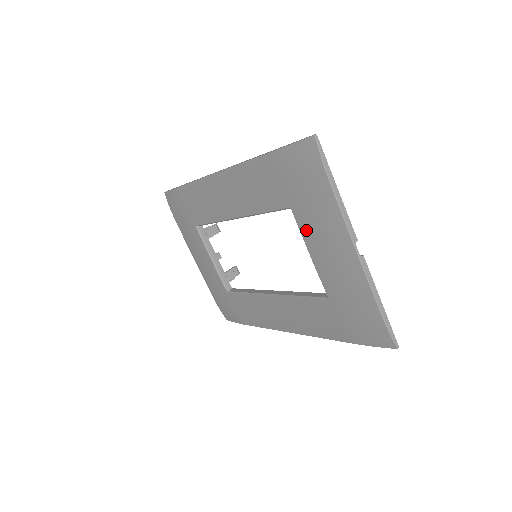
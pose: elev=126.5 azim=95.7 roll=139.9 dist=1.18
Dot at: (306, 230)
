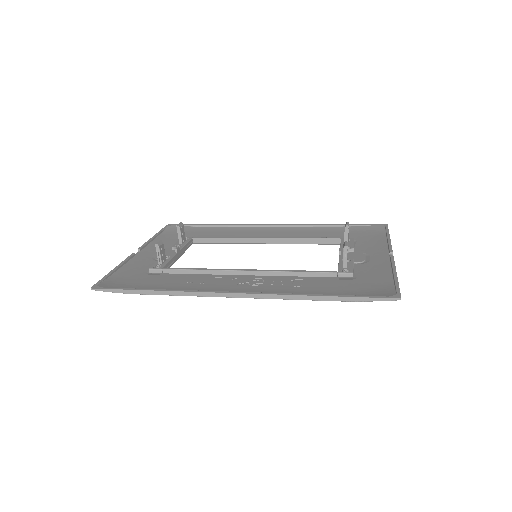
Dot at: occluded
